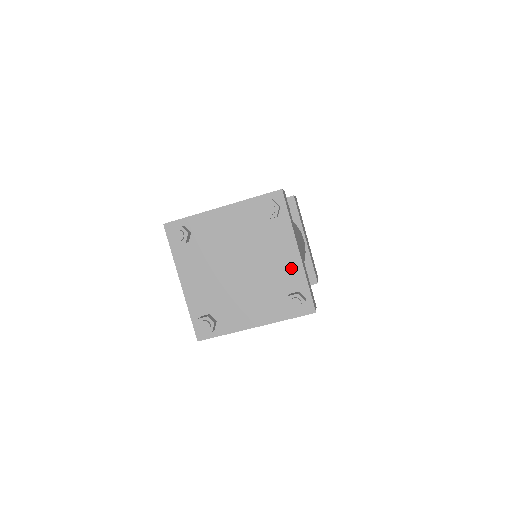
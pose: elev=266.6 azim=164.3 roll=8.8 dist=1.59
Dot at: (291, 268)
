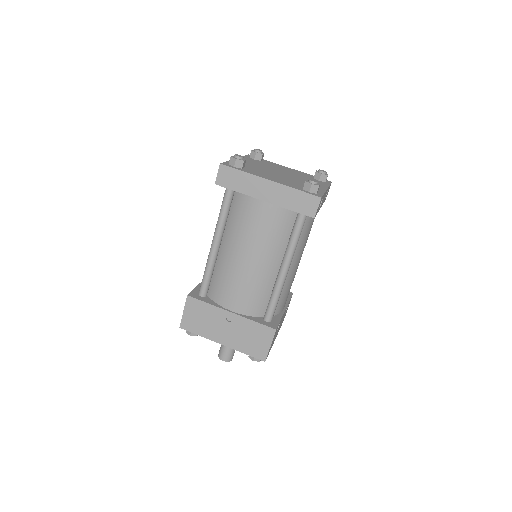
Dot at: (297, 172)
